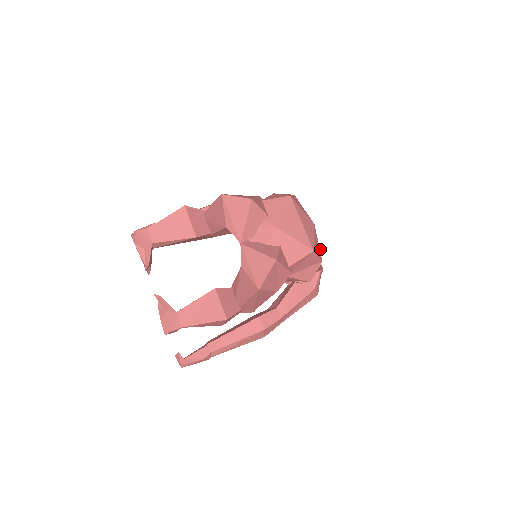
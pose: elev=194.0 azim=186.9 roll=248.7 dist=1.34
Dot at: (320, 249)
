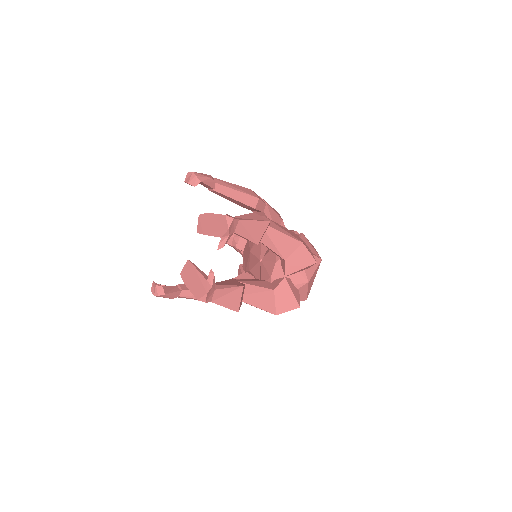
Dot at: occluded
